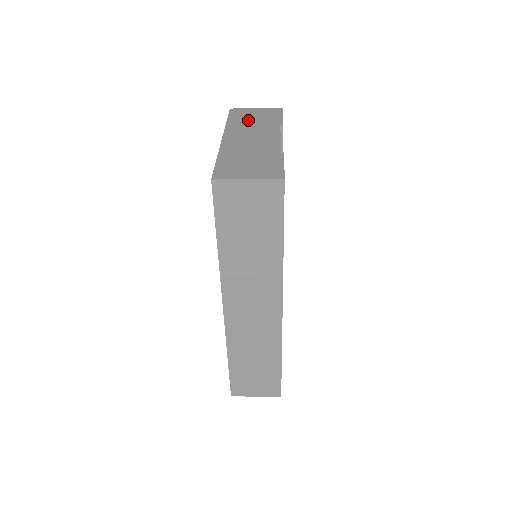
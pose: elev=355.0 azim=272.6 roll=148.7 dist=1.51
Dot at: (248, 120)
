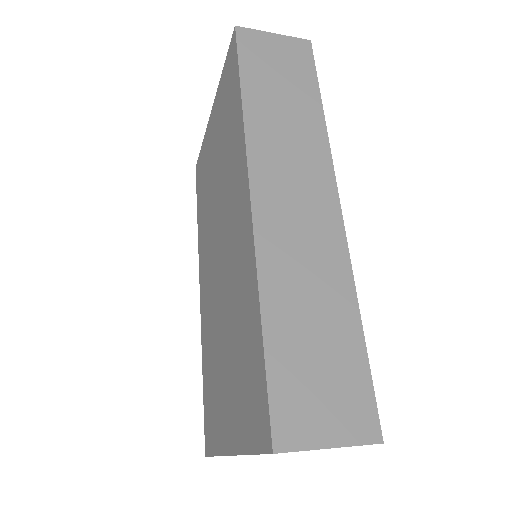
Dot at: occluded
